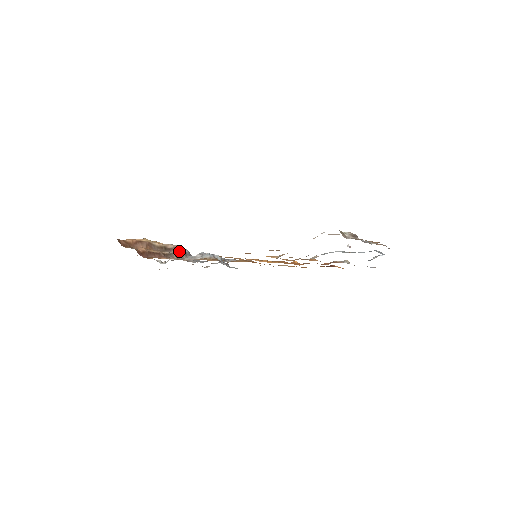
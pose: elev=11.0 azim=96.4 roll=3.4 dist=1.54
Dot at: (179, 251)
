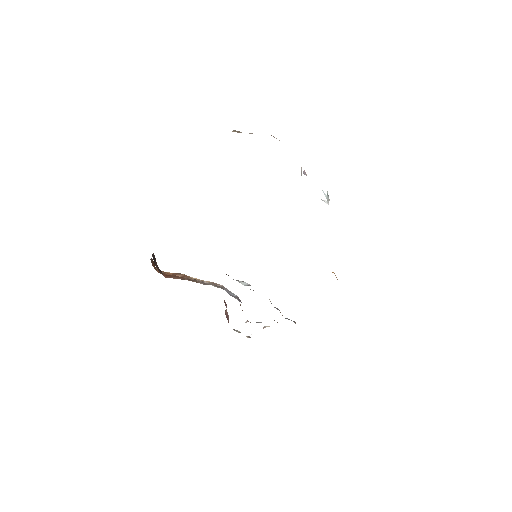
Dot at: occluded
